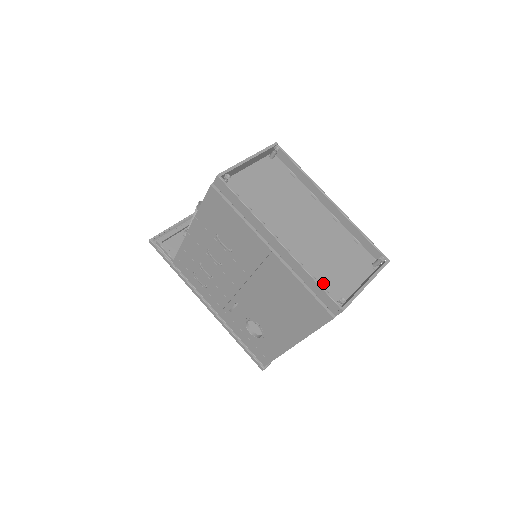
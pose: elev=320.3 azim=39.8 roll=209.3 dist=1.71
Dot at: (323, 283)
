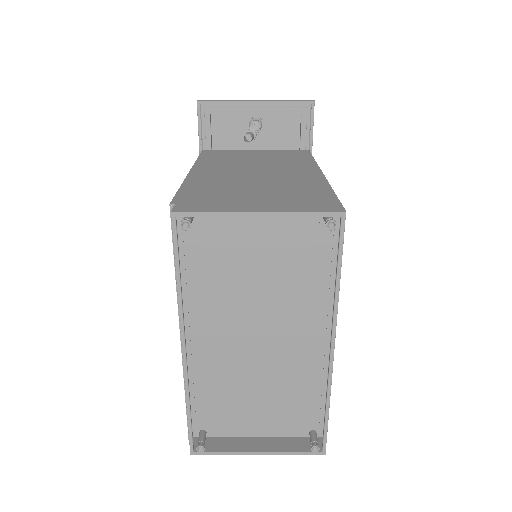
Dot at: (215, 407)
